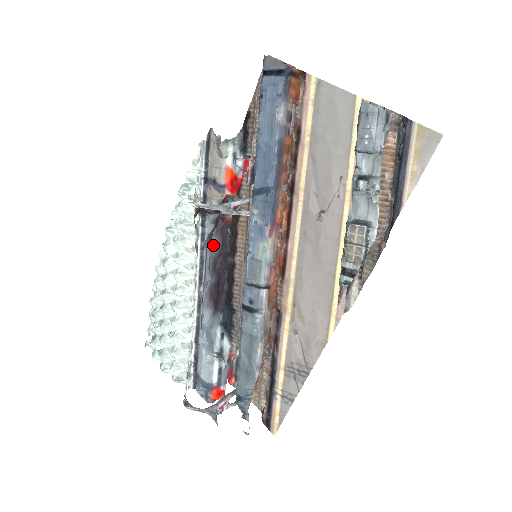
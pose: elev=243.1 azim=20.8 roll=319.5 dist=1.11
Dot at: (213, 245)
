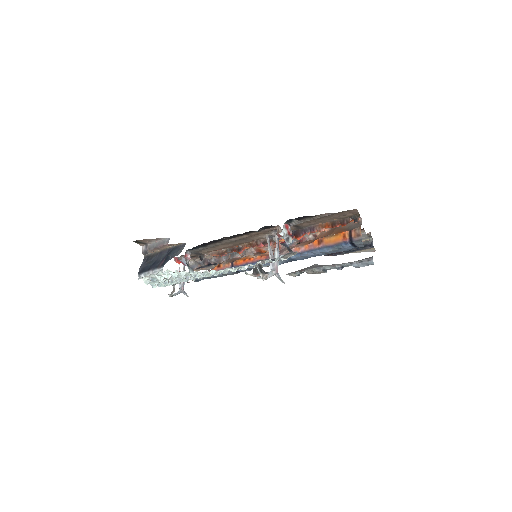
Dot at: occluded
